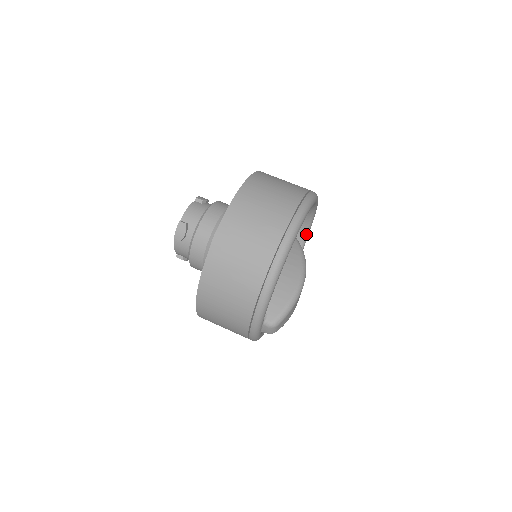
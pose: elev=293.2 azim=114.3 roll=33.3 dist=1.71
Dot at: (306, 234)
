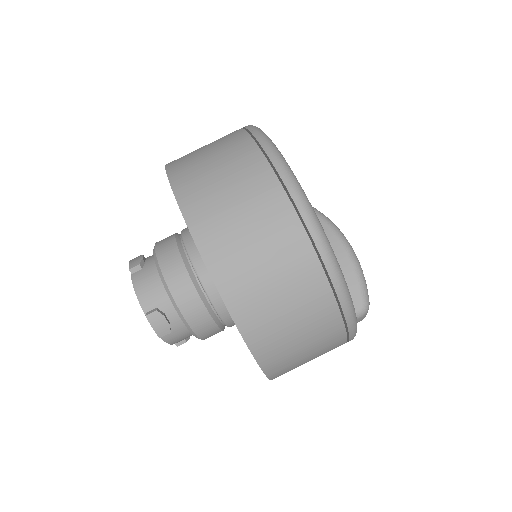
Dot at: occluded
